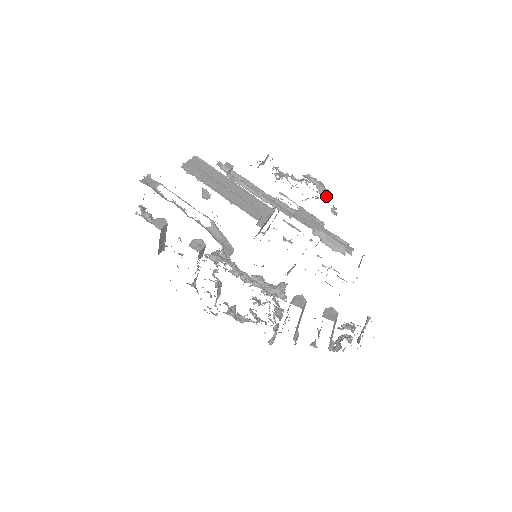
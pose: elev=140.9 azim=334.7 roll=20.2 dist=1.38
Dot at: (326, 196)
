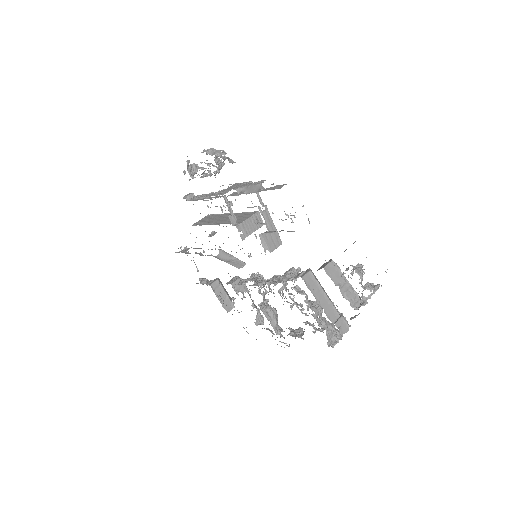
Dot at: (218, 154)
